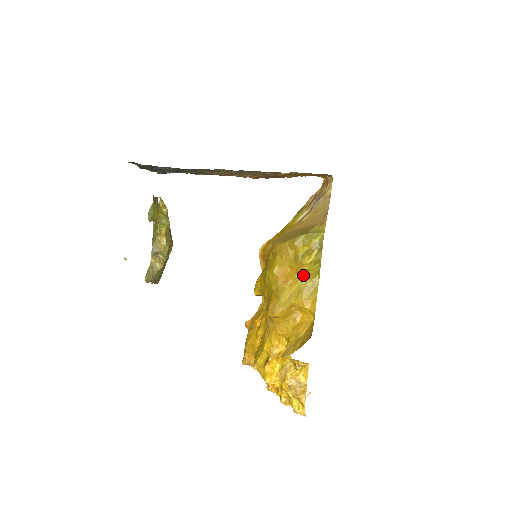
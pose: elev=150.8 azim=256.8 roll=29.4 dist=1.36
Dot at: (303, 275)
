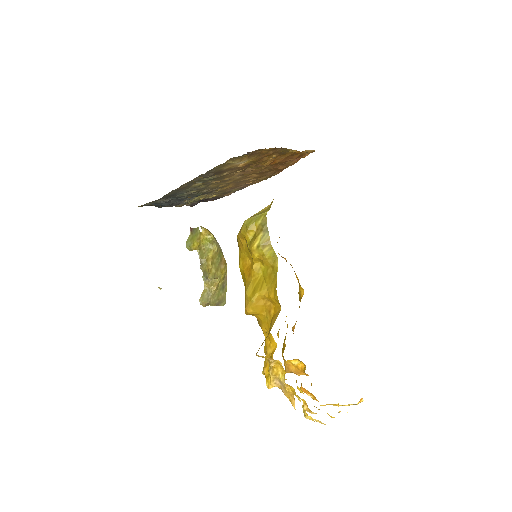
Dot at: (262, 263)
